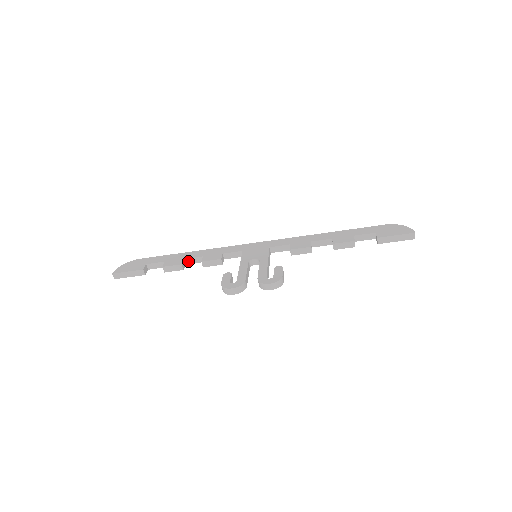
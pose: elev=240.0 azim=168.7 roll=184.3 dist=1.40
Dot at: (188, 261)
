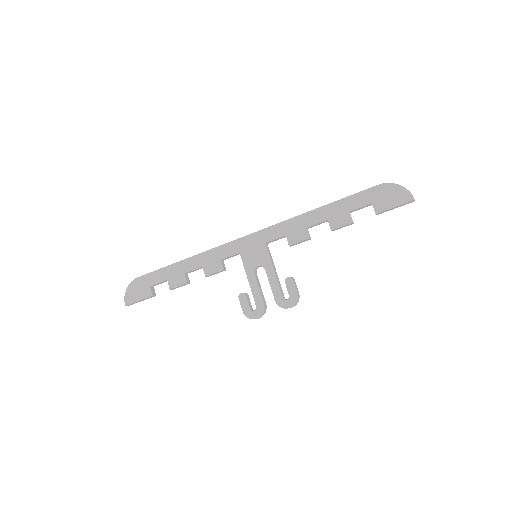
Dot at: (189, 272)
